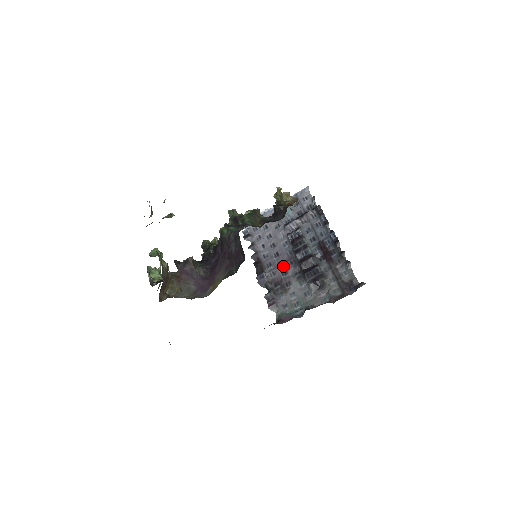
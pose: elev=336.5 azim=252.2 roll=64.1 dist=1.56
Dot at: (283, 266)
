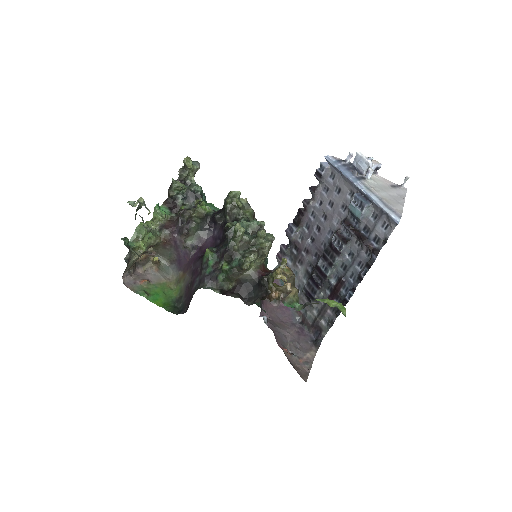
Dot at: (310, 246)
